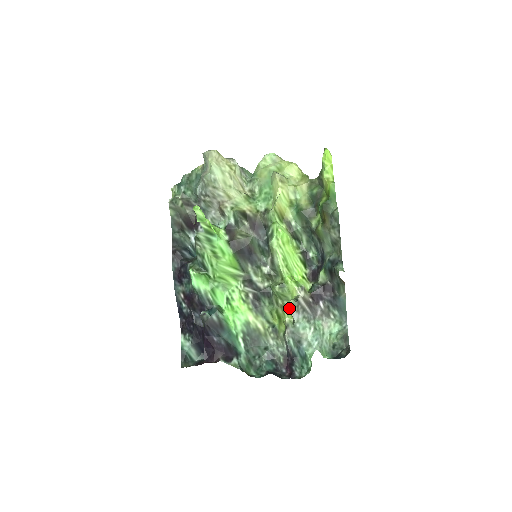
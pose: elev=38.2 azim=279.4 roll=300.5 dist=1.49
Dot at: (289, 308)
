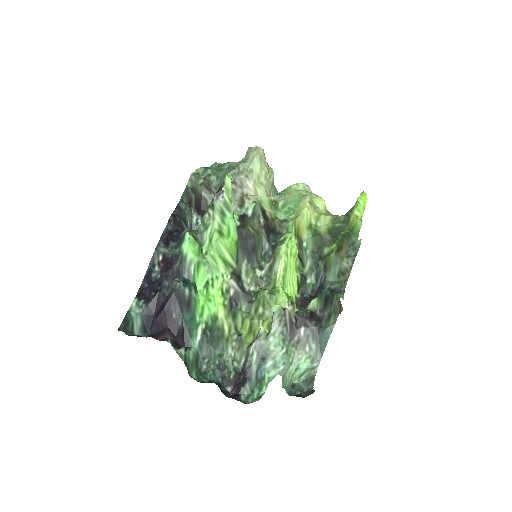
Dot at: (275, 312)
